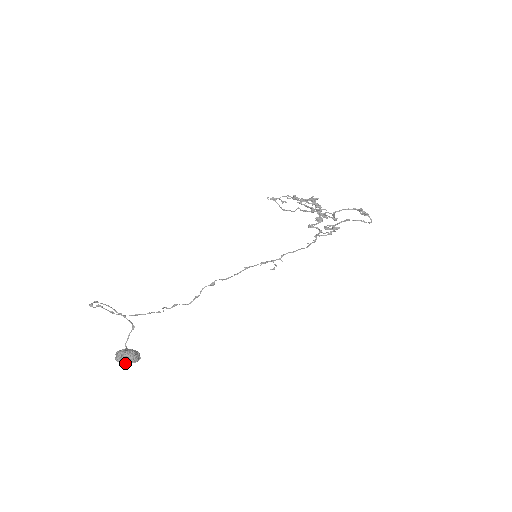
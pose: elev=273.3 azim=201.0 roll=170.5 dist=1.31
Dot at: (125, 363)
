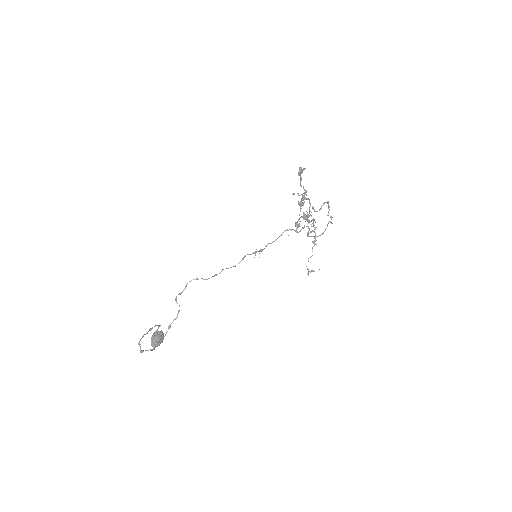
Dot at: occluded
